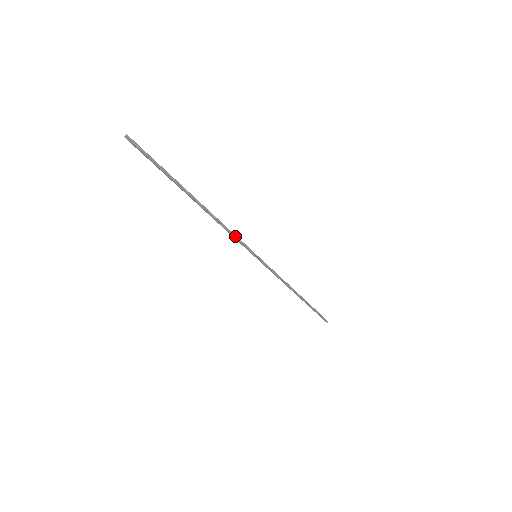
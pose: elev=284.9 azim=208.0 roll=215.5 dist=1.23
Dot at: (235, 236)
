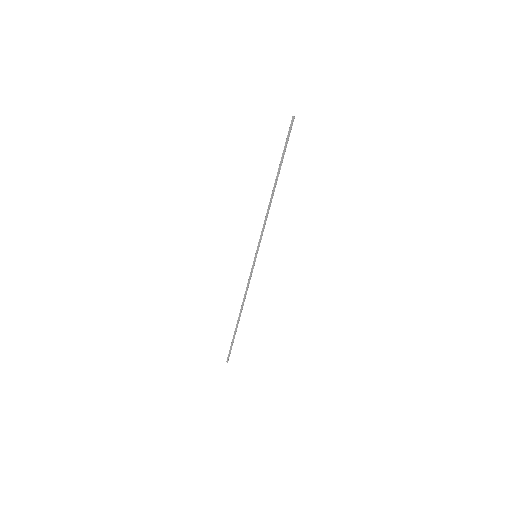
Dot at: occluded
